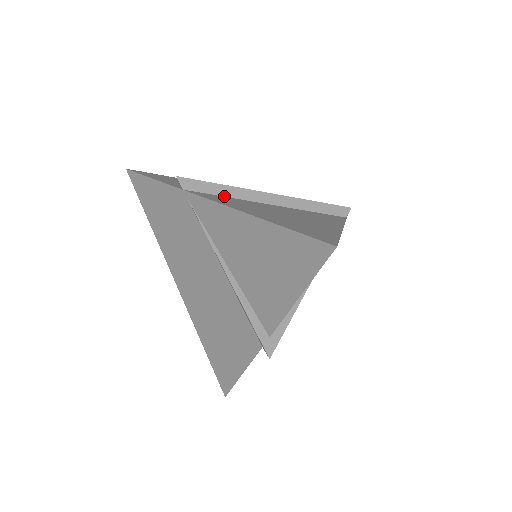
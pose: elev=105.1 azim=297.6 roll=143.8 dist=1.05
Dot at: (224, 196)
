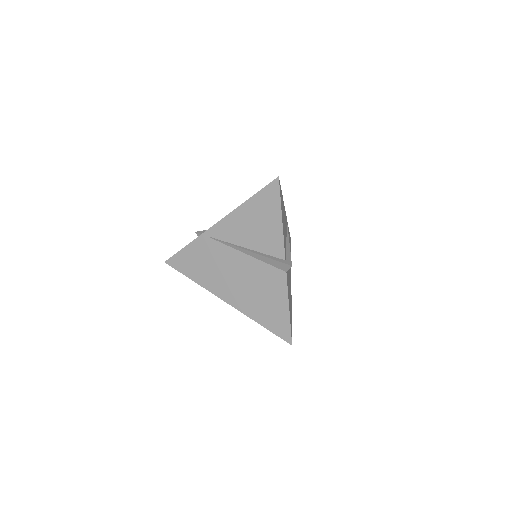
Dot at: occluded
